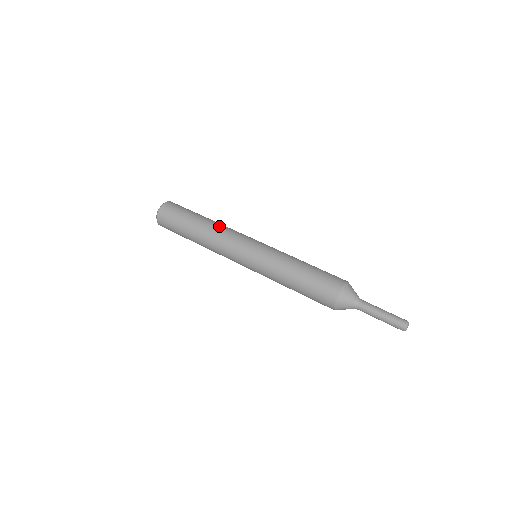
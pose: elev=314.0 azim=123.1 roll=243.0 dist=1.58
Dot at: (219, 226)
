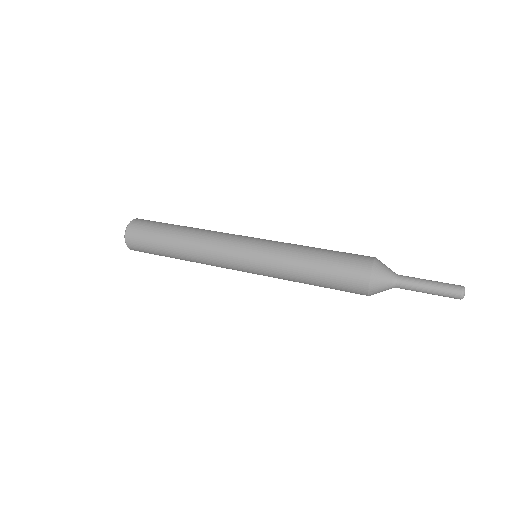
Dot at: (207, 230)
